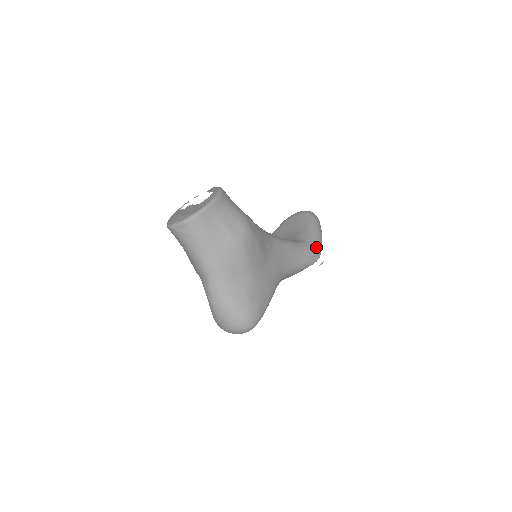
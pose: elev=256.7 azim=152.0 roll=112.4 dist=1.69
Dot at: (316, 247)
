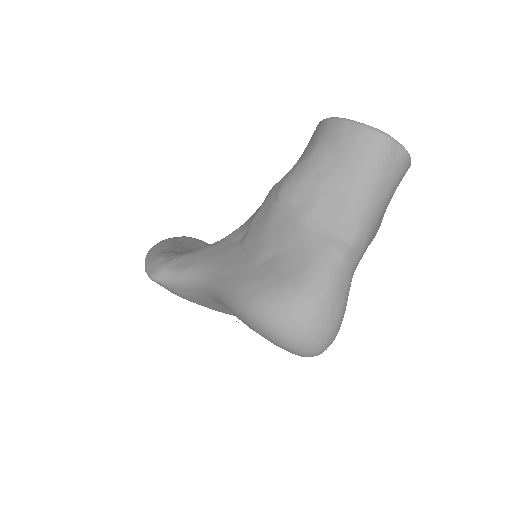
Dot at: occluded
